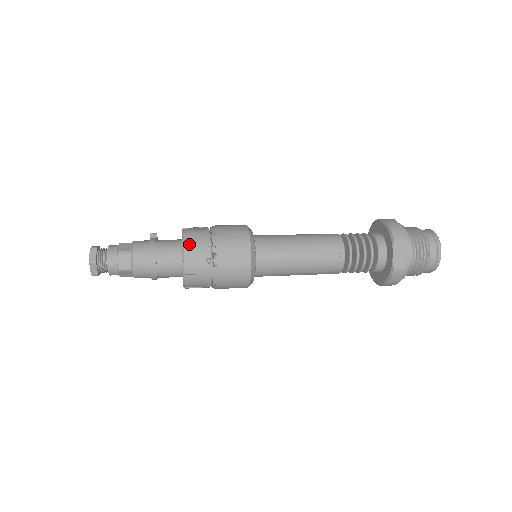
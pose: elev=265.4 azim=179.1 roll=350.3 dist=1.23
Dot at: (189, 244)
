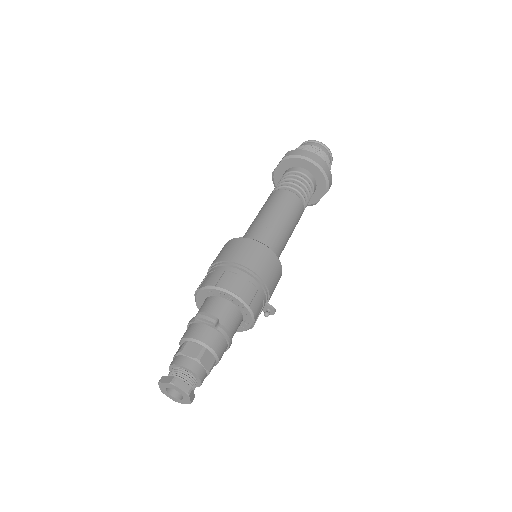
Dot at: (257, 315)
